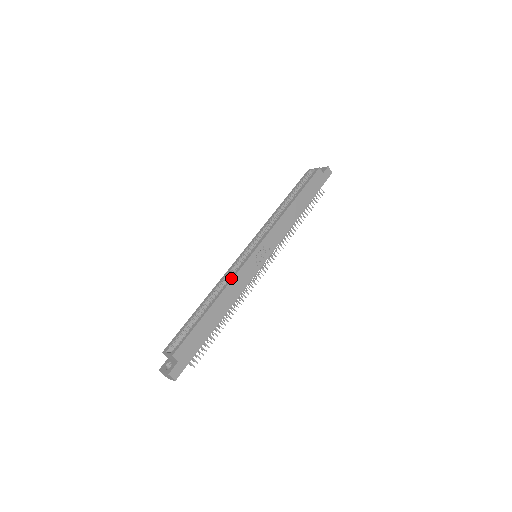
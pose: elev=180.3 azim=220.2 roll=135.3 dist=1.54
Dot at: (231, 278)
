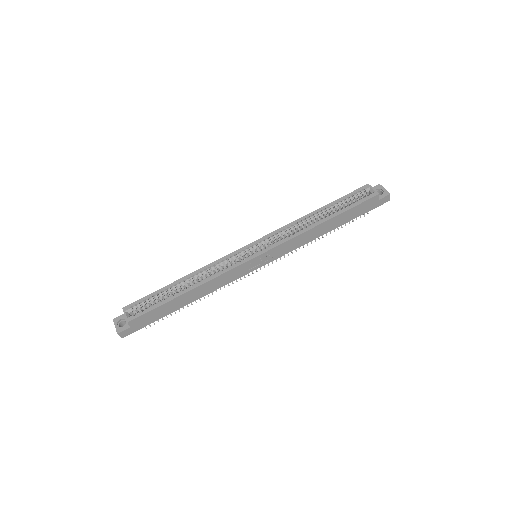
Dot at: (217, 274)
